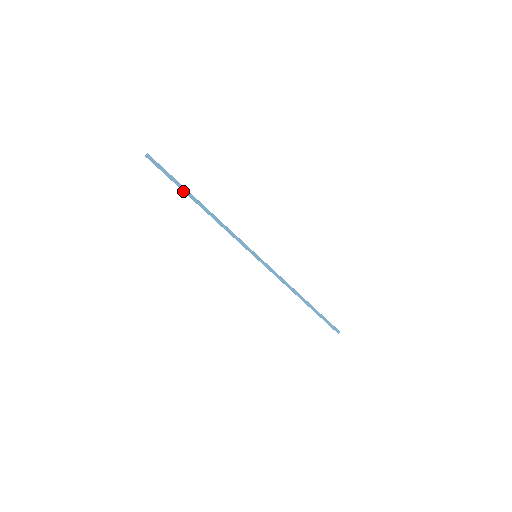
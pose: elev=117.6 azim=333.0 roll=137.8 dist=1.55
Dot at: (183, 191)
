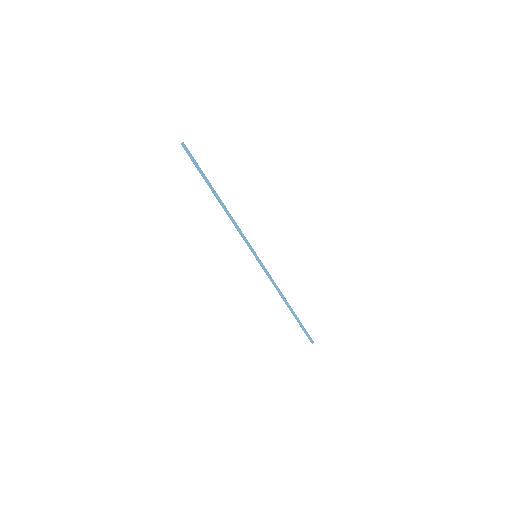
Dot at: (207, 182)
